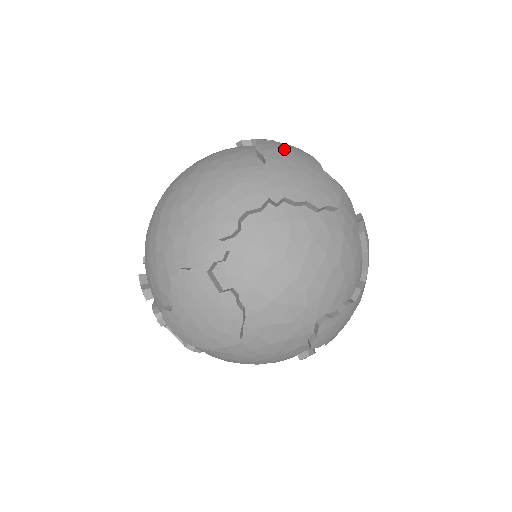
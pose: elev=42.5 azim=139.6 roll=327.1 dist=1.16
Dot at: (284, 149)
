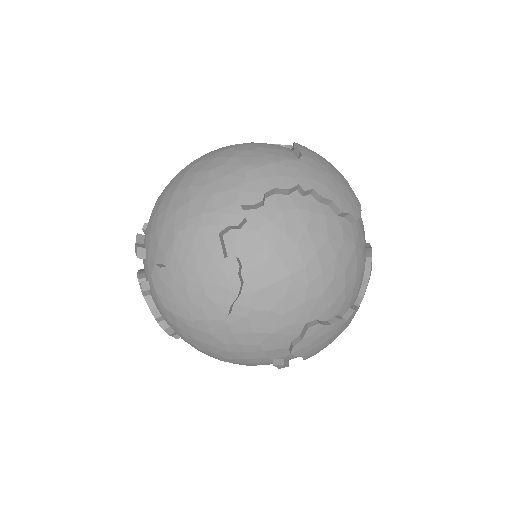
Dot at: (319, 155)
